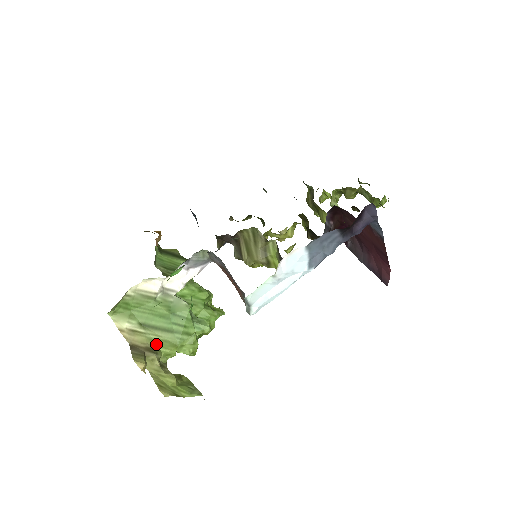
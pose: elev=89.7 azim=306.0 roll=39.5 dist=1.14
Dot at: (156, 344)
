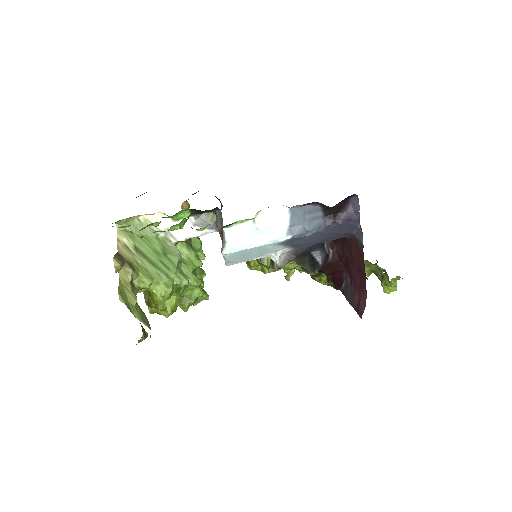
Dot at: (138, 267)
